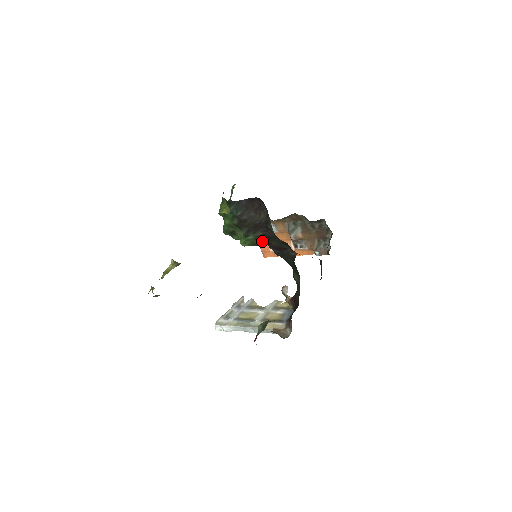
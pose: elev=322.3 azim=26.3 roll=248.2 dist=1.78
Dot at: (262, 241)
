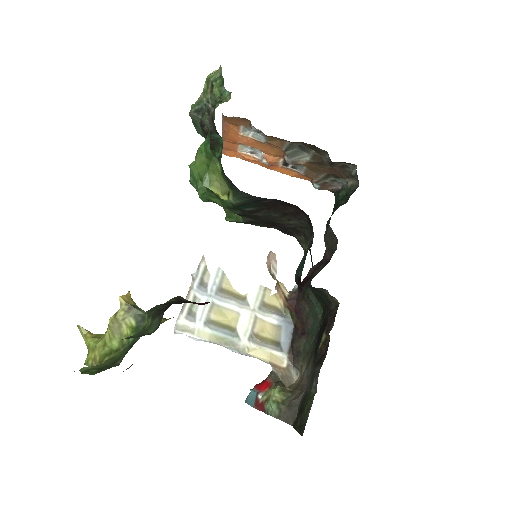
Dot at: occluded
